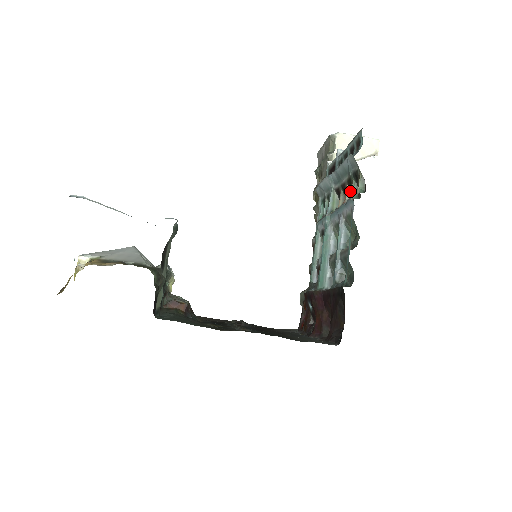
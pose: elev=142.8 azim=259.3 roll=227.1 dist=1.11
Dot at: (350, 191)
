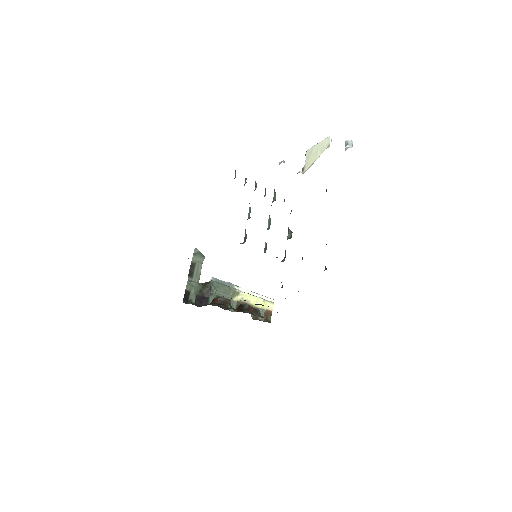
Dot at: (256, 183)
